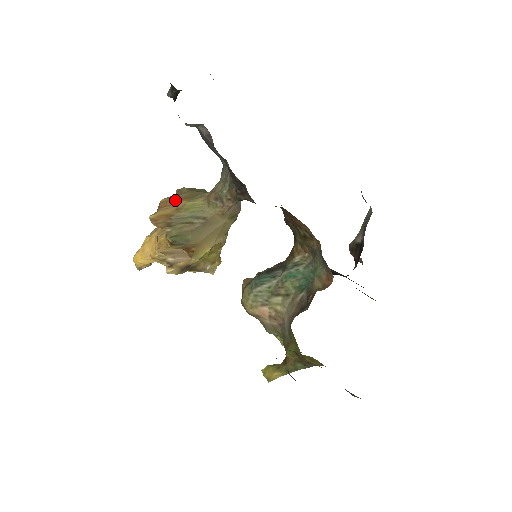
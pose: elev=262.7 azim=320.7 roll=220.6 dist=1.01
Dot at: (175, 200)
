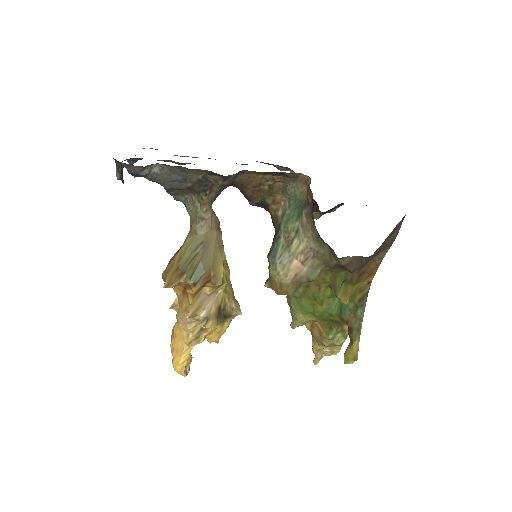
Dot at: (171, 261)
